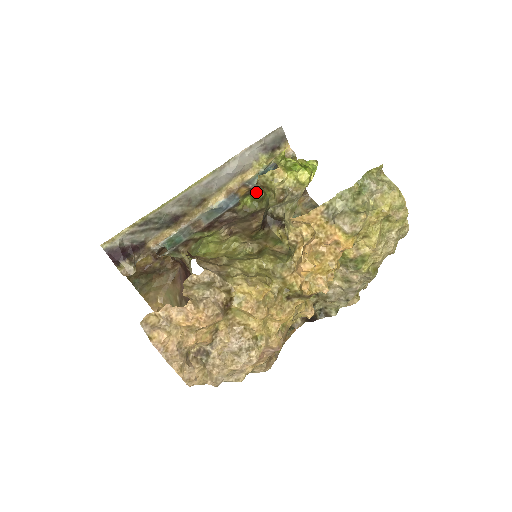
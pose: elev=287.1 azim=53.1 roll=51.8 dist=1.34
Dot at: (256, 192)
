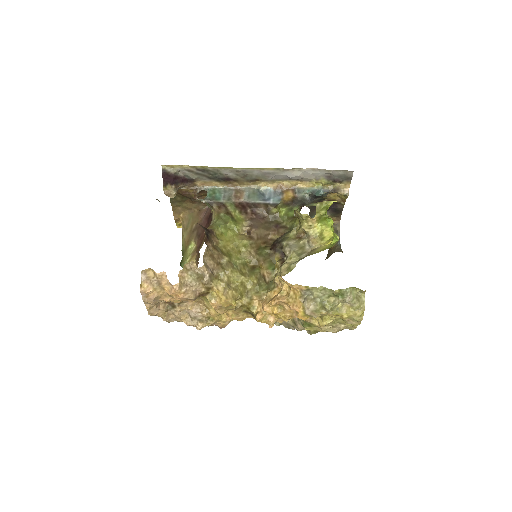
Dot at: (294, 208)
